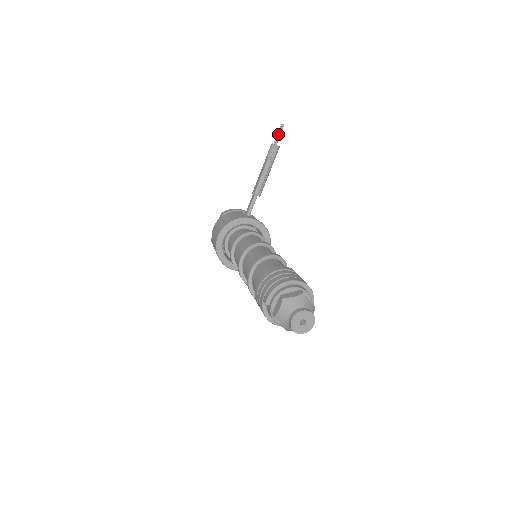
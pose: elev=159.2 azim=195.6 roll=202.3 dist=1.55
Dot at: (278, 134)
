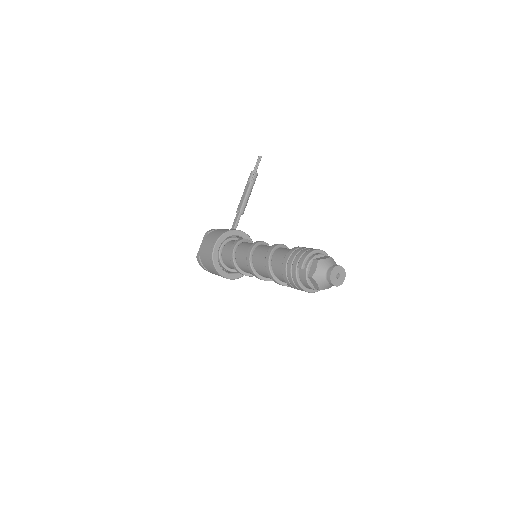
Dot at: (257, 163)
